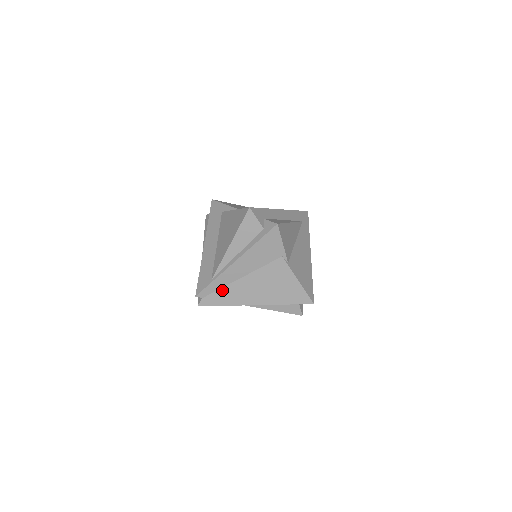
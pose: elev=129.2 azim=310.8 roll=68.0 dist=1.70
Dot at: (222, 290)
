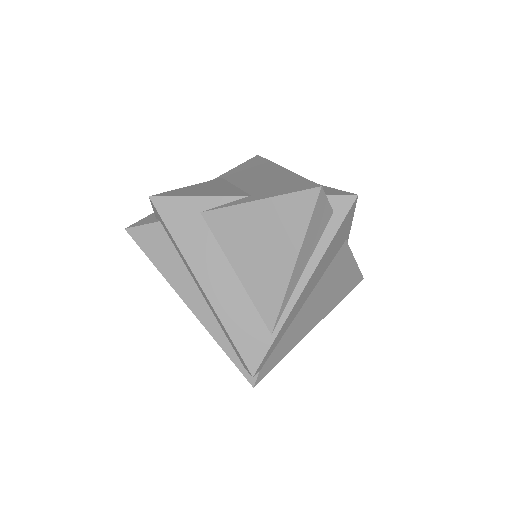
Dot at: (283, 339)
